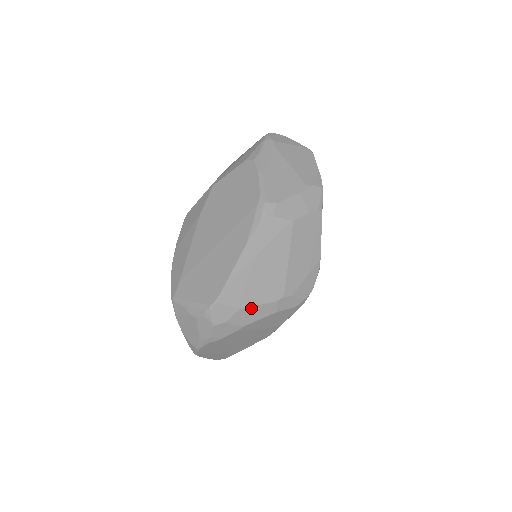
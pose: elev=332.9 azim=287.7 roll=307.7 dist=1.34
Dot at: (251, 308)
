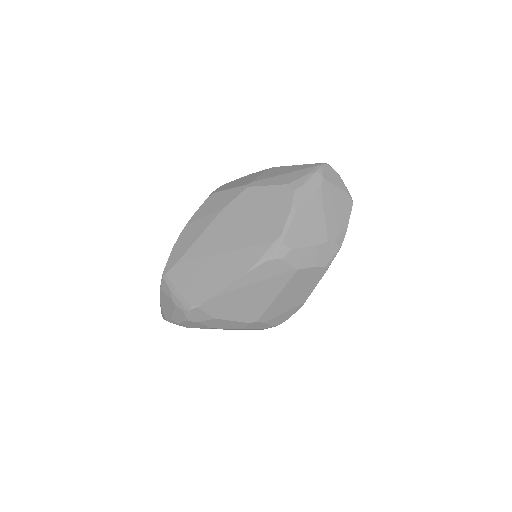
Dot at: (225, 320)
